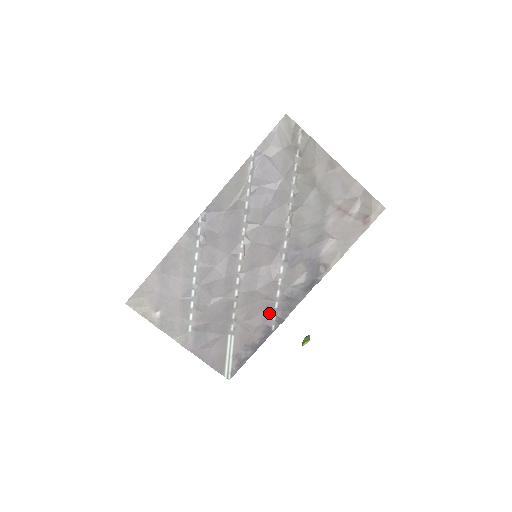
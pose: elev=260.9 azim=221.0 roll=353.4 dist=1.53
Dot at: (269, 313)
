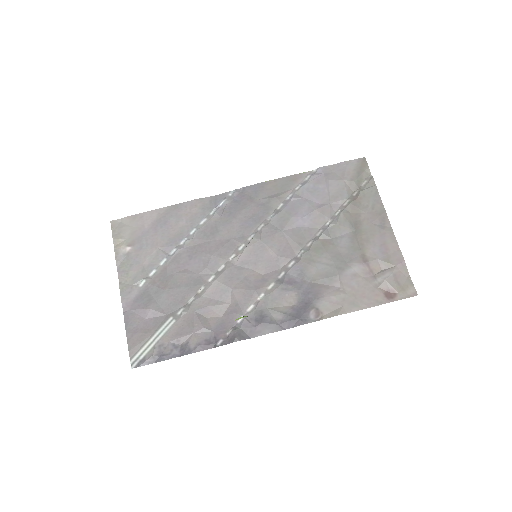
Dot at: (227, 324)
